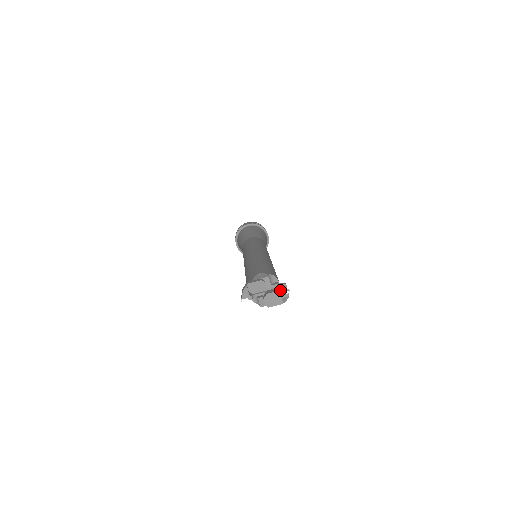
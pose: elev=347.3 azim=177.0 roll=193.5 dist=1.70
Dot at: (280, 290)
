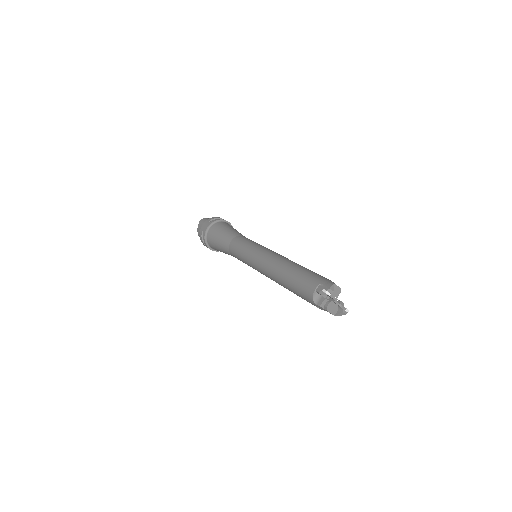
Dot at: (341, 305)
